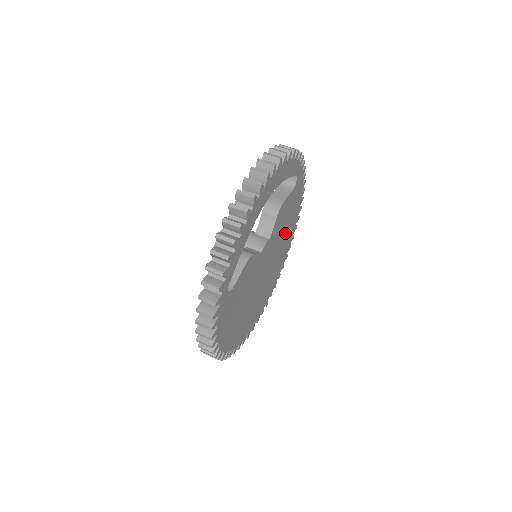
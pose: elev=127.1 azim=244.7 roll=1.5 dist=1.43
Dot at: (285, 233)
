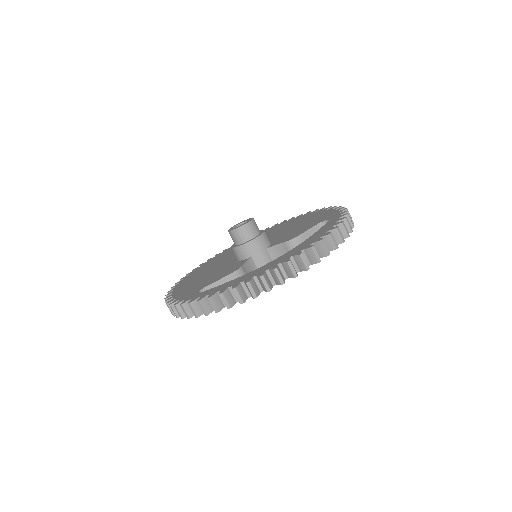
Dot at: occluded
